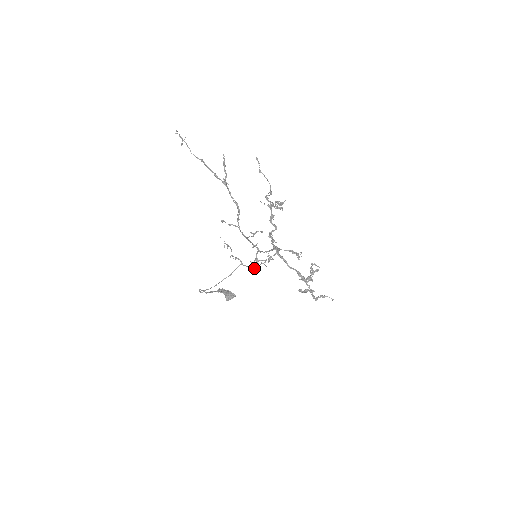
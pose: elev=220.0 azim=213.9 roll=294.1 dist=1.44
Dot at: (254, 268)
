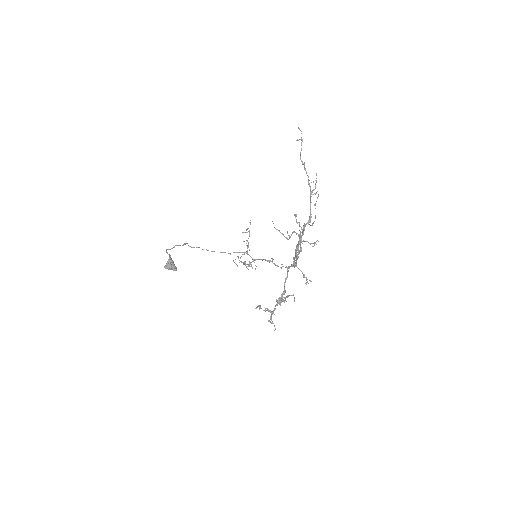
Dot at: occluded
